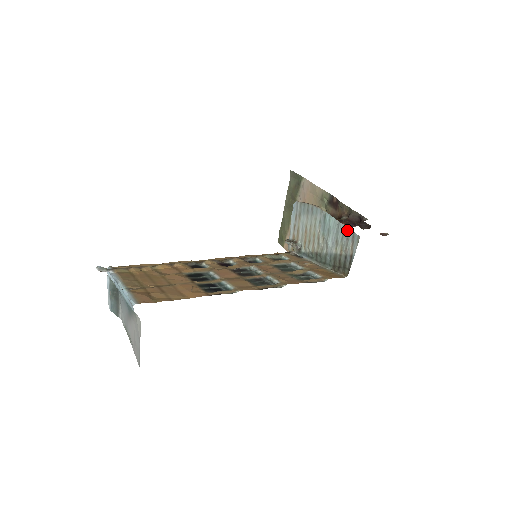
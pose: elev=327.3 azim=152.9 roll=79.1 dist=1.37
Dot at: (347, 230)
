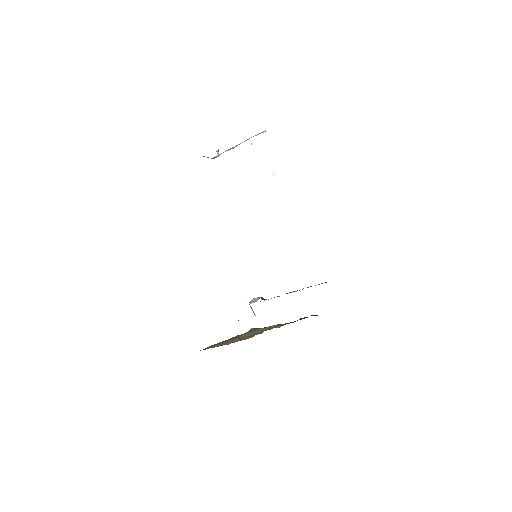
Dot at: occluded
